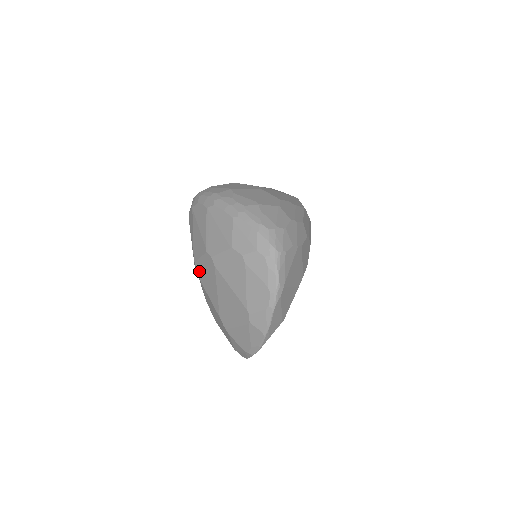
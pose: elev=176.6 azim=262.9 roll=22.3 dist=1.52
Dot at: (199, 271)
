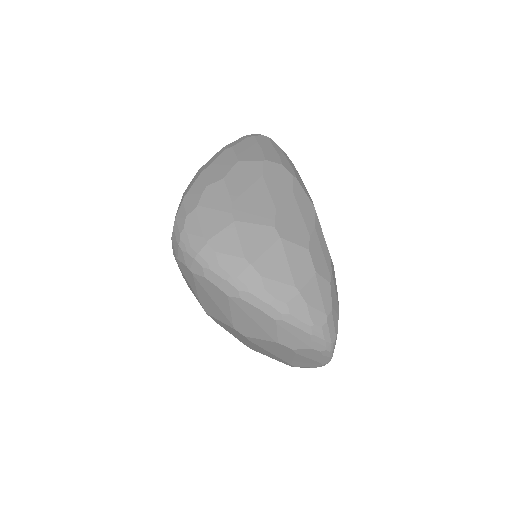
Dot at: (214, 320)
